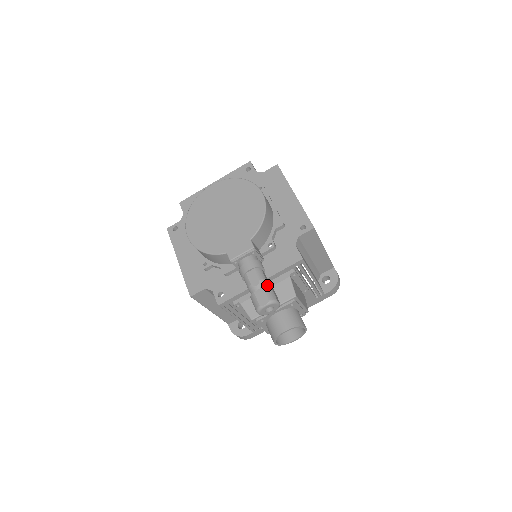
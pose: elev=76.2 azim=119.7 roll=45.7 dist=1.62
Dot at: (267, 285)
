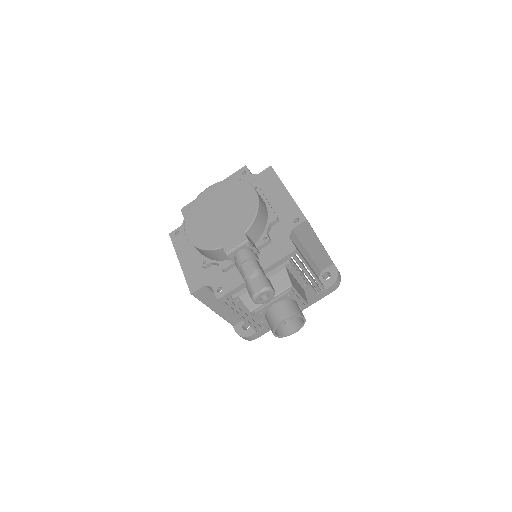
Dot at: (262, 274)
